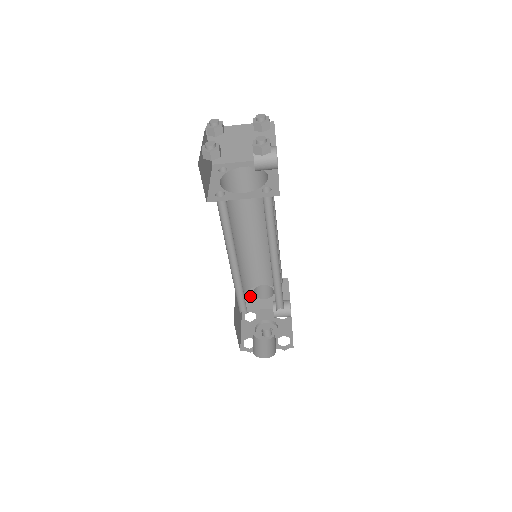
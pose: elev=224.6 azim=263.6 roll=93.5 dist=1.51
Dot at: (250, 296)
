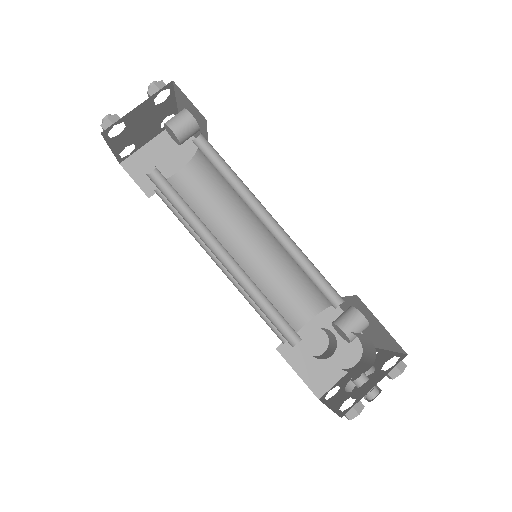
Dot at: (310, 363)
